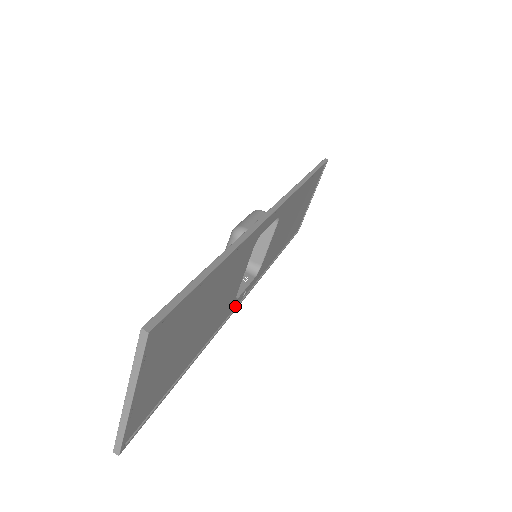
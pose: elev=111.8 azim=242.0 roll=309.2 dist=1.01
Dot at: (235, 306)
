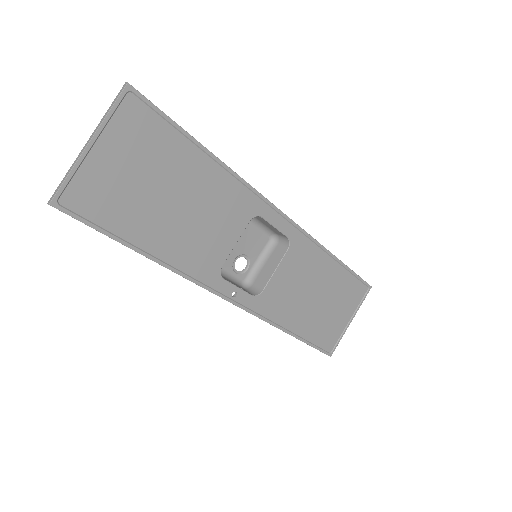
Dot at: (219, 290)
